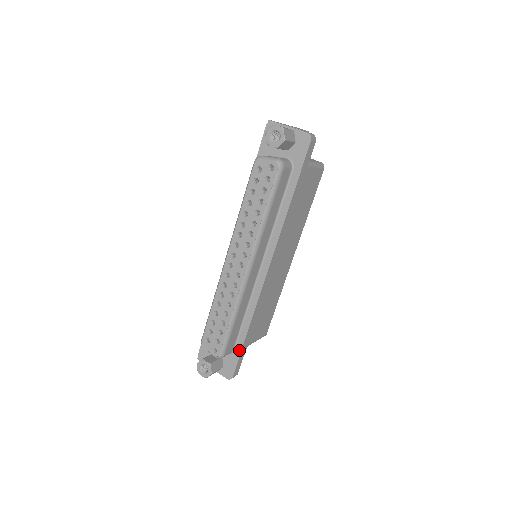
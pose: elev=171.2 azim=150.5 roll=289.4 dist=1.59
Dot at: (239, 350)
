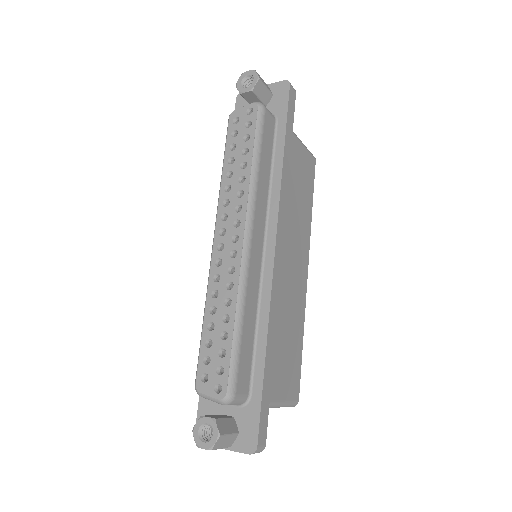
Dot at: (258, 390)
